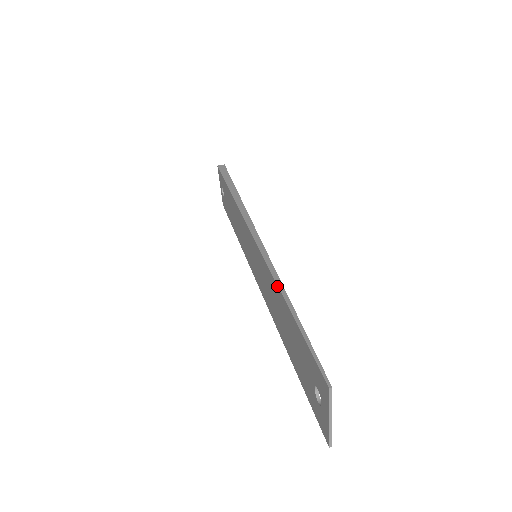
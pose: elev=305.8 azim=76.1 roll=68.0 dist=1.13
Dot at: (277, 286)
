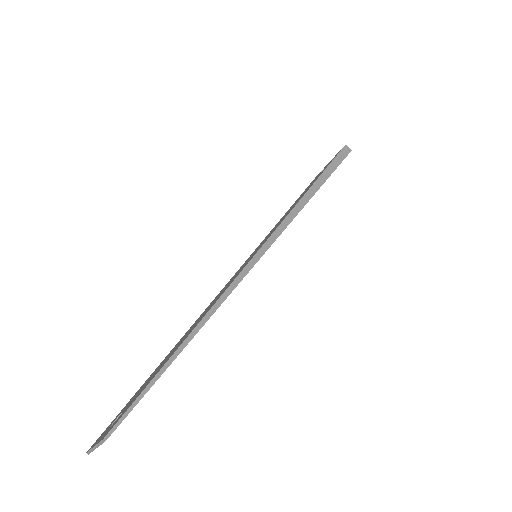
Dot at: (209, 310)
